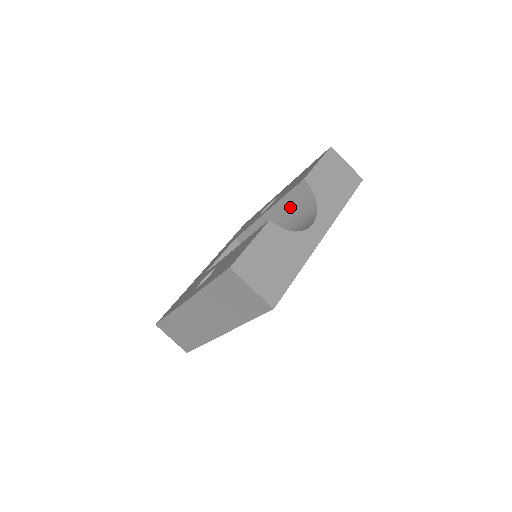
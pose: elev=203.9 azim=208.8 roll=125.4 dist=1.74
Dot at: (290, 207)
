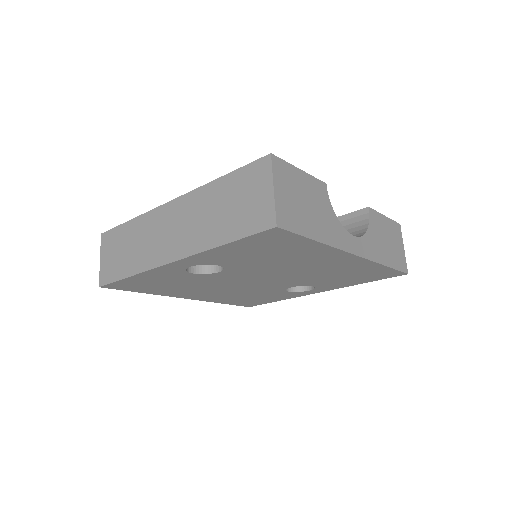
Dot at: occluded
